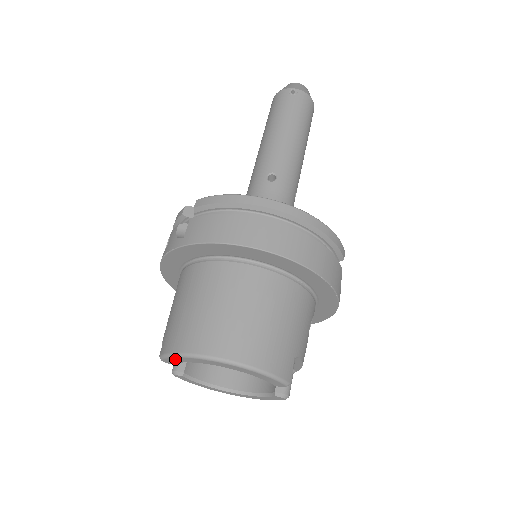
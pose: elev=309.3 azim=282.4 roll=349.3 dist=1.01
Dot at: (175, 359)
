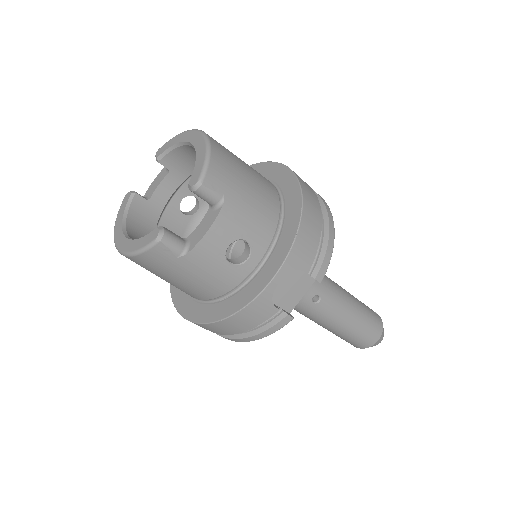
Dot at: (172, 141)
